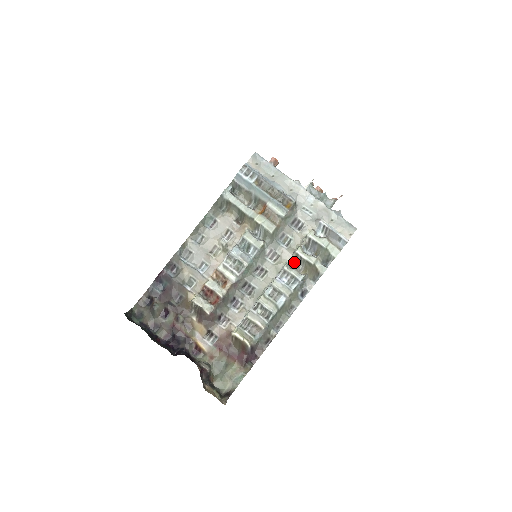
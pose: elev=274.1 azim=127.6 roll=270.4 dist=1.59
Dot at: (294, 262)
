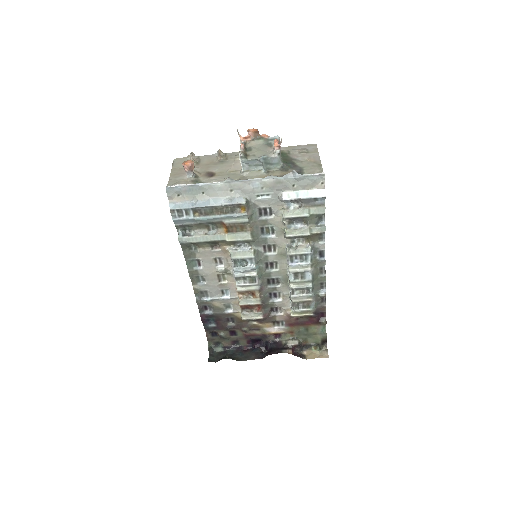
Dot at: (292, 241)
